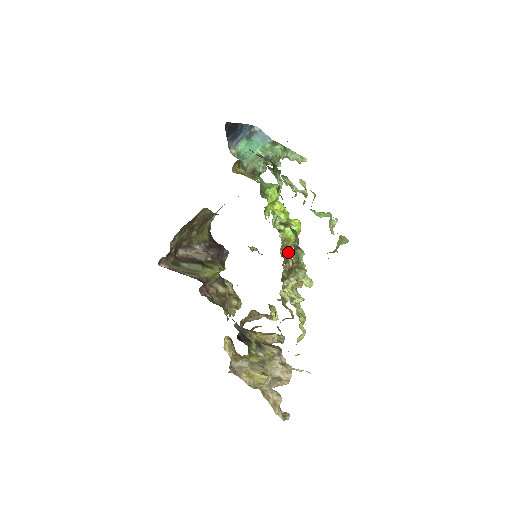
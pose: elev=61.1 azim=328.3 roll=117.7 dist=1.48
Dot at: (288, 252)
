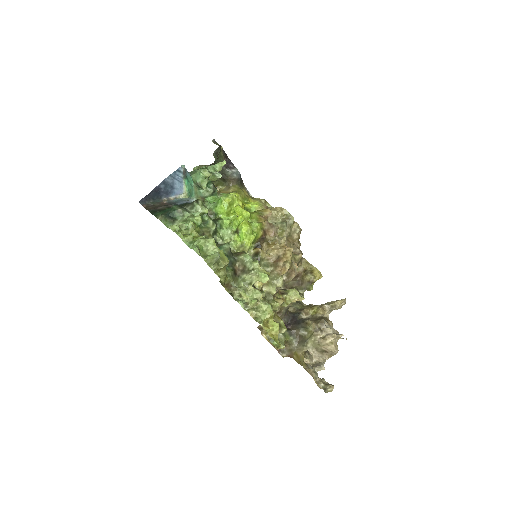
Dot at: (257, 249)
